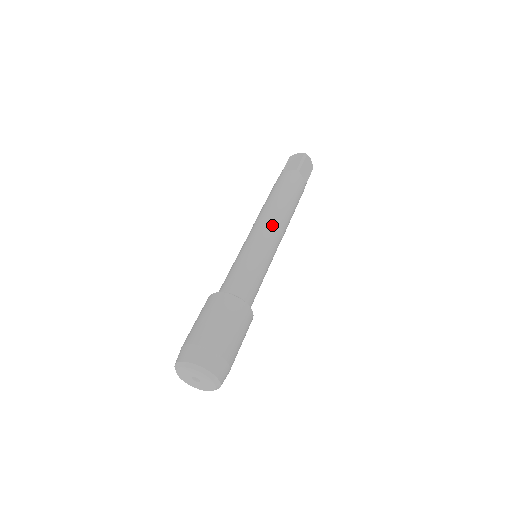
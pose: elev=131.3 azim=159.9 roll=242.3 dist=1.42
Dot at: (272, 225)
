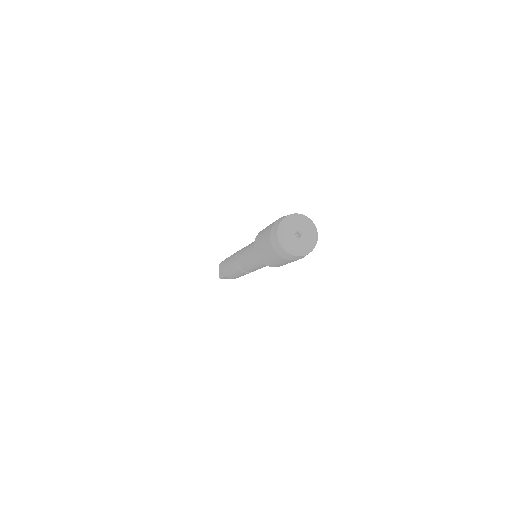
Dot at: occluded
